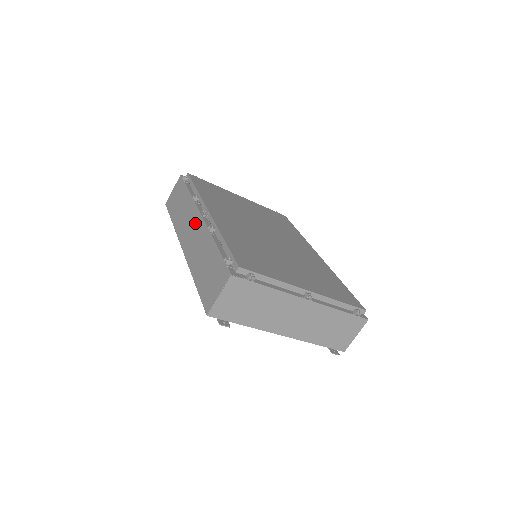
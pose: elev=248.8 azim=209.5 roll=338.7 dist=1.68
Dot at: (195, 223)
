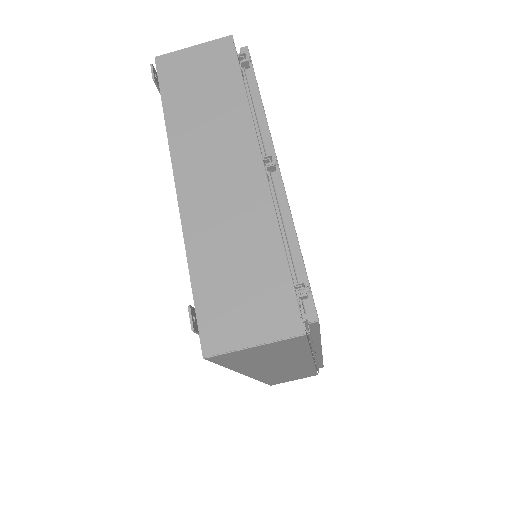
Dot at: occluded
